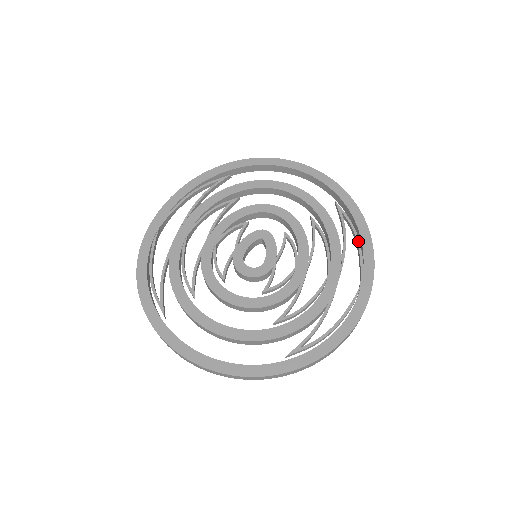
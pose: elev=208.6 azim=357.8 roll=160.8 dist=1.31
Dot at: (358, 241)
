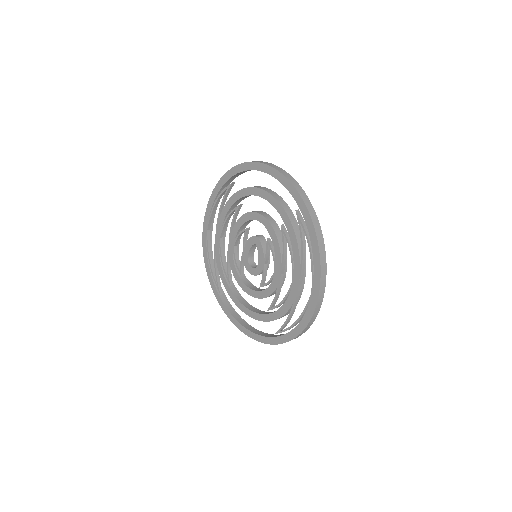
Dot at: (310, 253)
